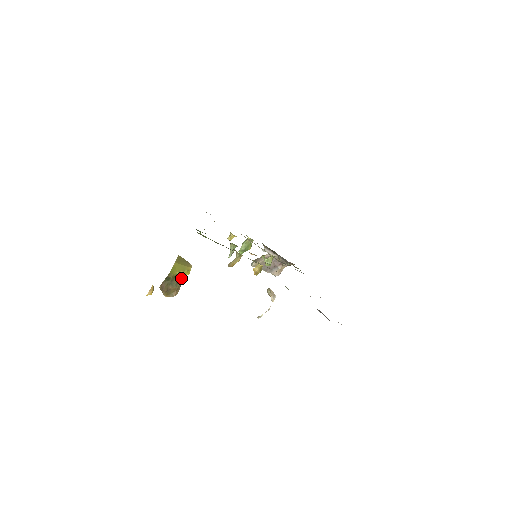
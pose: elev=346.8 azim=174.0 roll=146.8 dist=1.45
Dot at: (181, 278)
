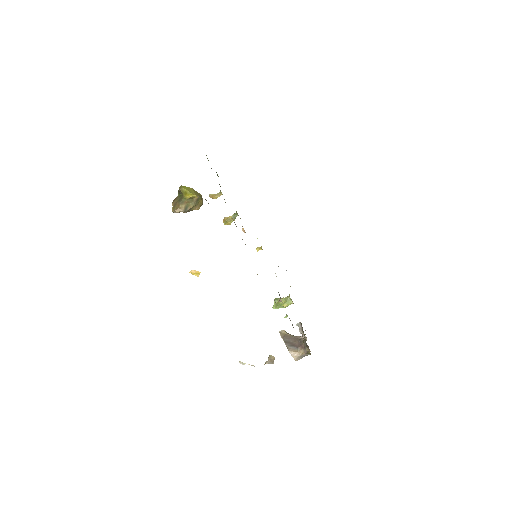
Dot at: (187, 200)
